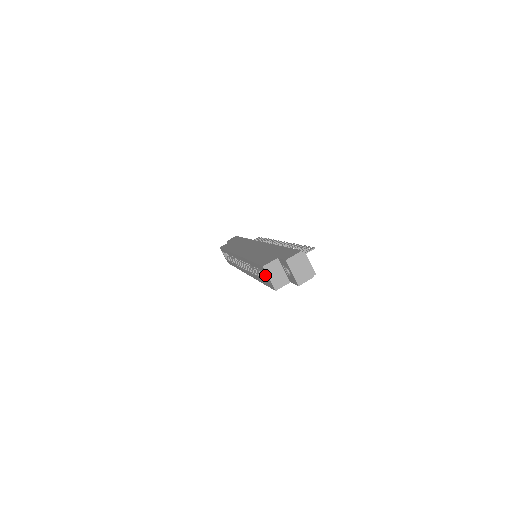
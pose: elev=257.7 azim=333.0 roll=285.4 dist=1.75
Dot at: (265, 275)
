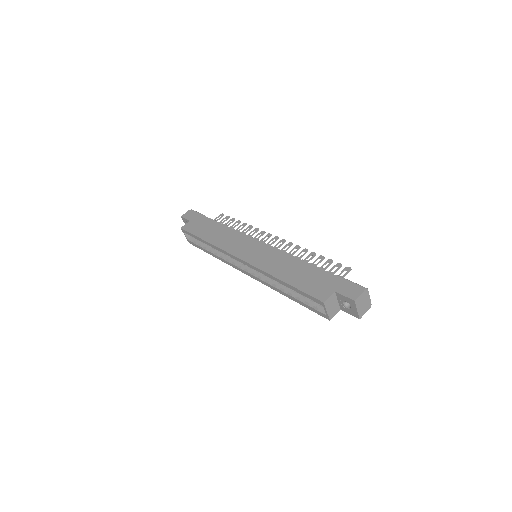
Dot at: (305, 298)
